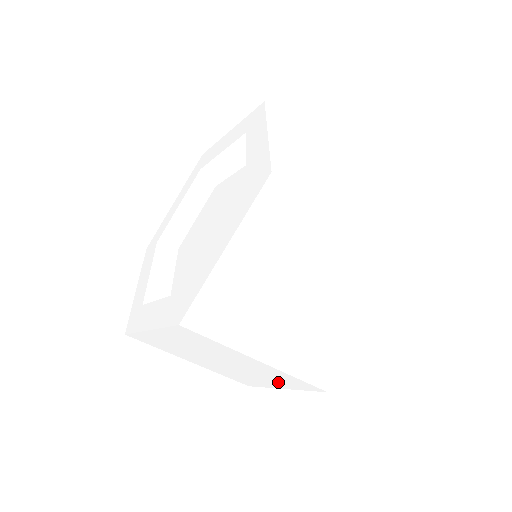
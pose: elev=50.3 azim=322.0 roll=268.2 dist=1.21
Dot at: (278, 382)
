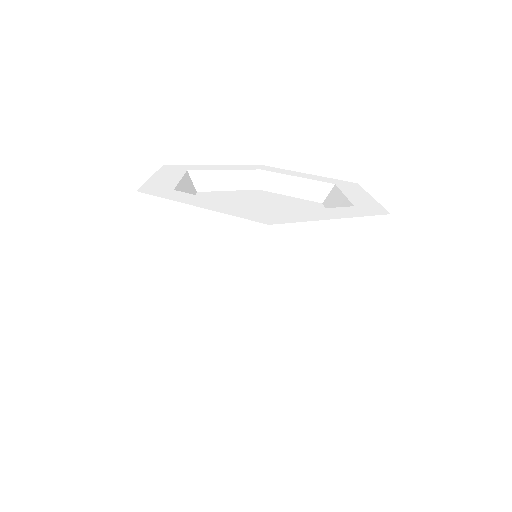
Dot at: (207, 352)
